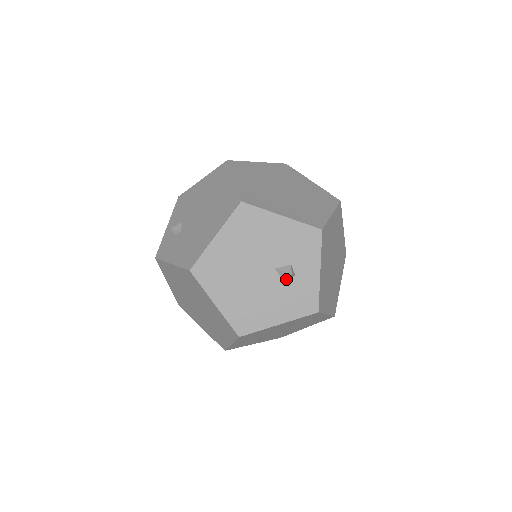
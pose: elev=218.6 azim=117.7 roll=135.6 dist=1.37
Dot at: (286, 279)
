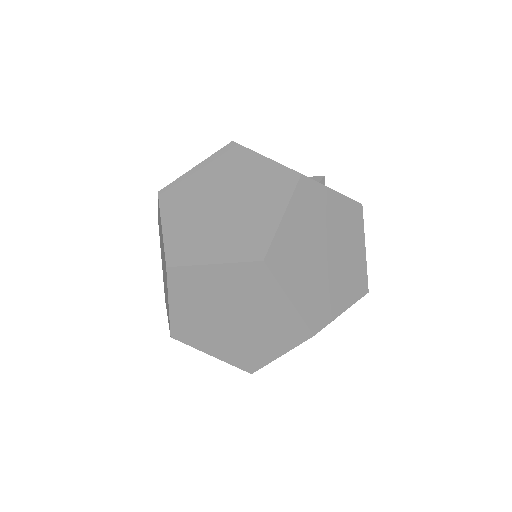
Dot at: (320, 180)
